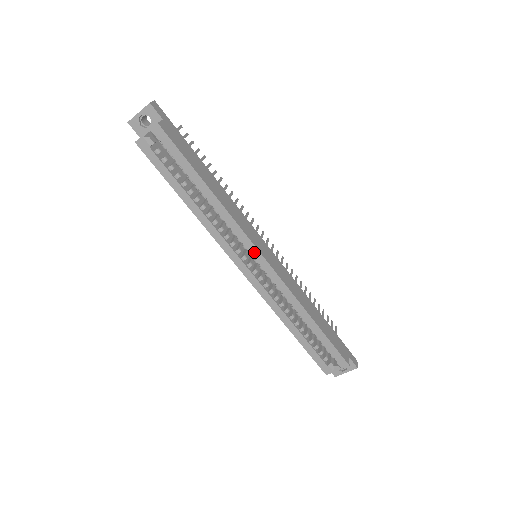
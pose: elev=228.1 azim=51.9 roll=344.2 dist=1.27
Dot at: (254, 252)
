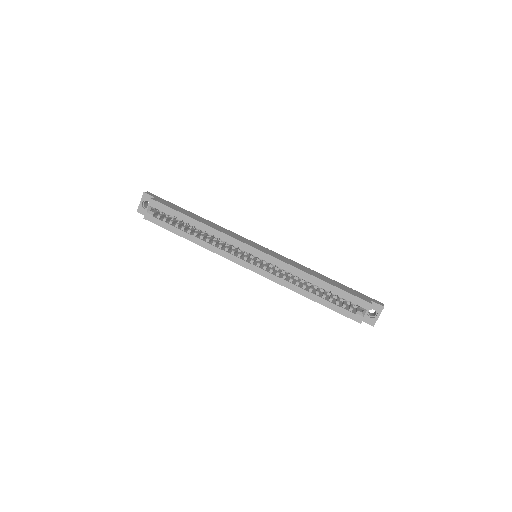
Dot at: (249, 249)
